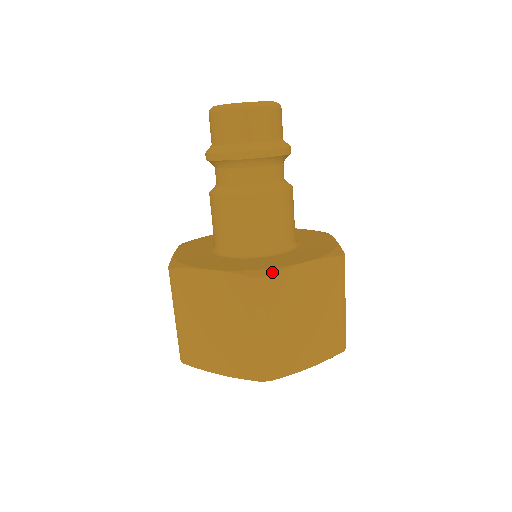
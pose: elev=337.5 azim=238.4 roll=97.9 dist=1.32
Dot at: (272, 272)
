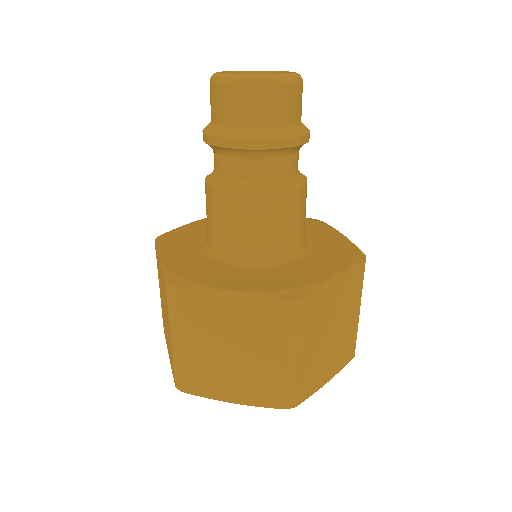
Dot at: (309, 292)
